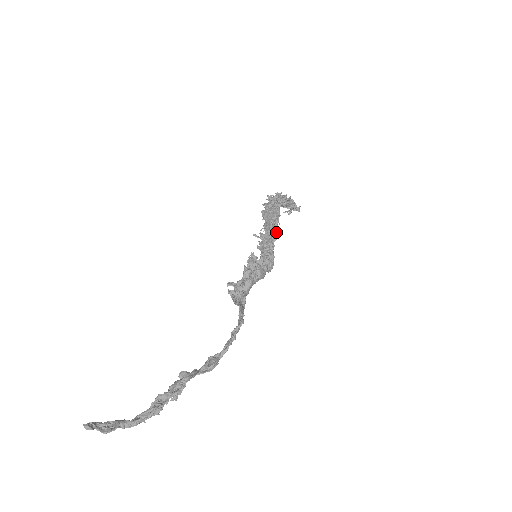
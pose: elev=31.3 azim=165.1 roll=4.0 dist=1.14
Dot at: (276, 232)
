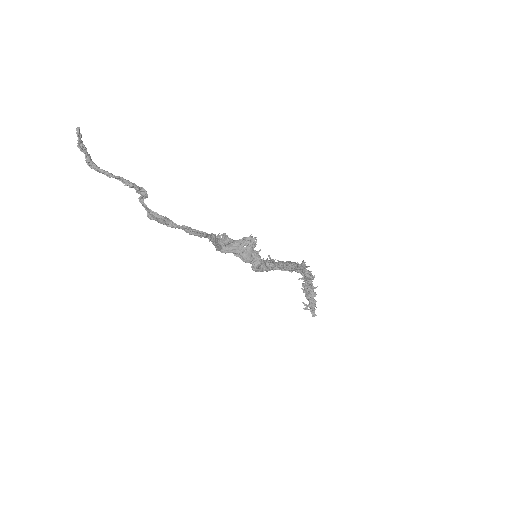
Dot at: (284, 268)
